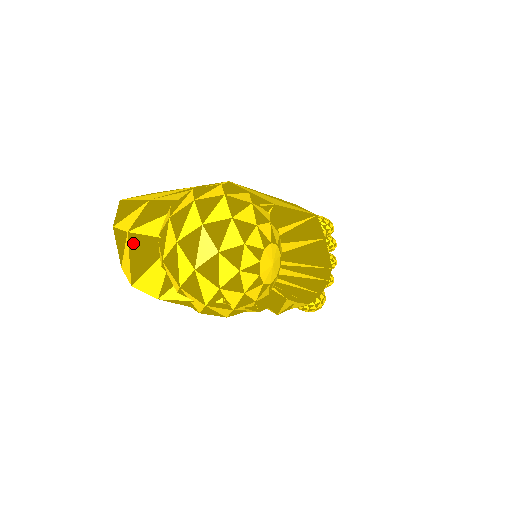
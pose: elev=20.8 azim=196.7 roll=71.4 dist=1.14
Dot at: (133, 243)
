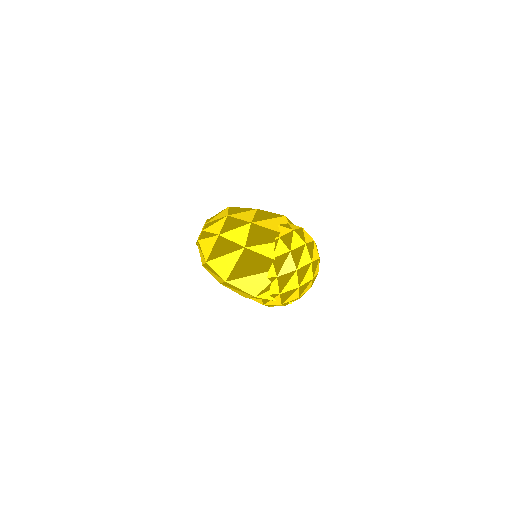
Dot at: (246, 256)
